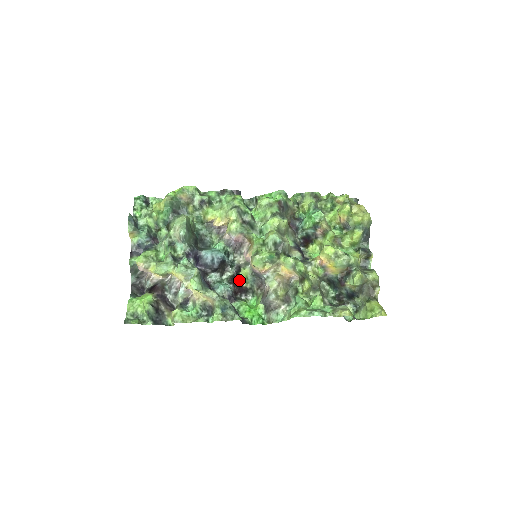
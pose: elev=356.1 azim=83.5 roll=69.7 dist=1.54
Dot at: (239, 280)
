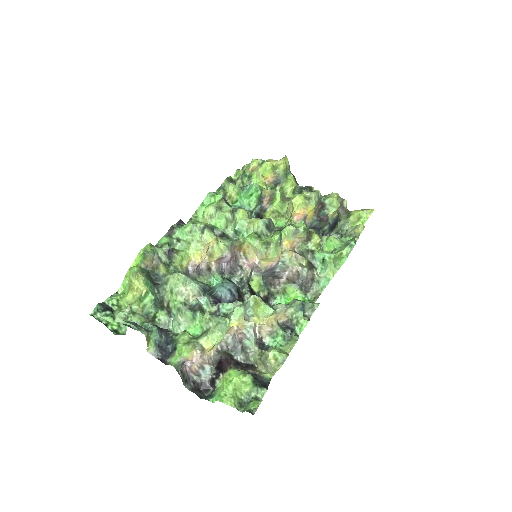
Dot at: (256, 295)
